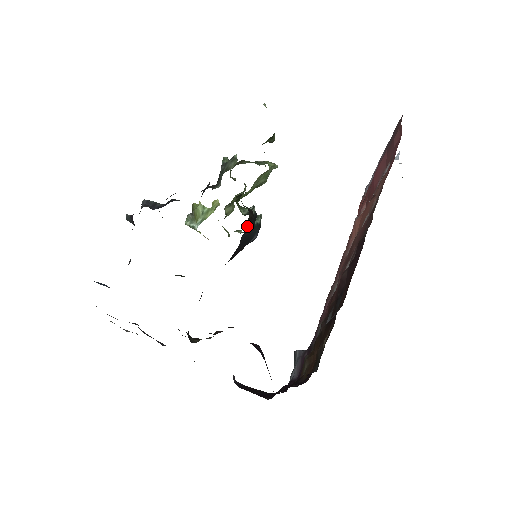
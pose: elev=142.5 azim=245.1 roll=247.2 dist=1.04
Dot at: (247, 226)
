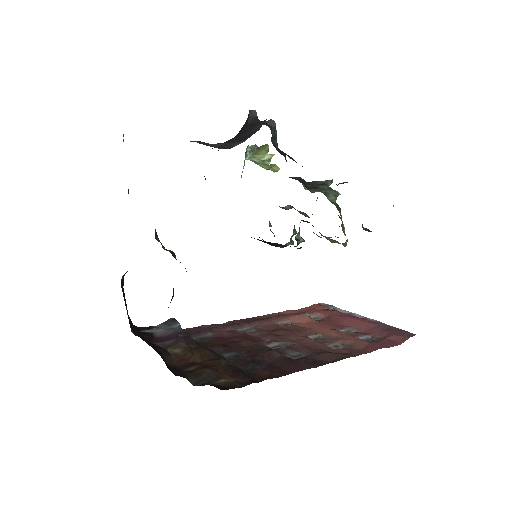
Dot at: occluded
